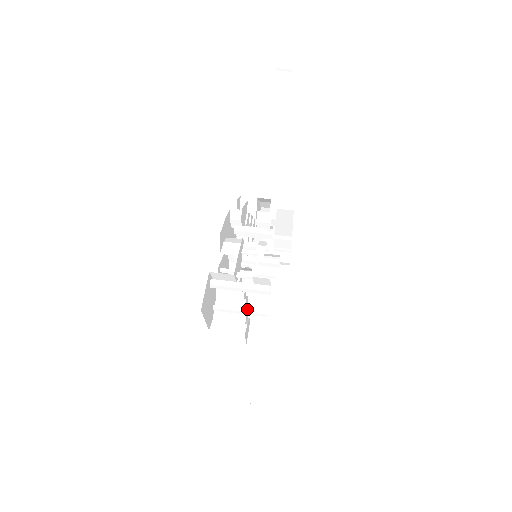
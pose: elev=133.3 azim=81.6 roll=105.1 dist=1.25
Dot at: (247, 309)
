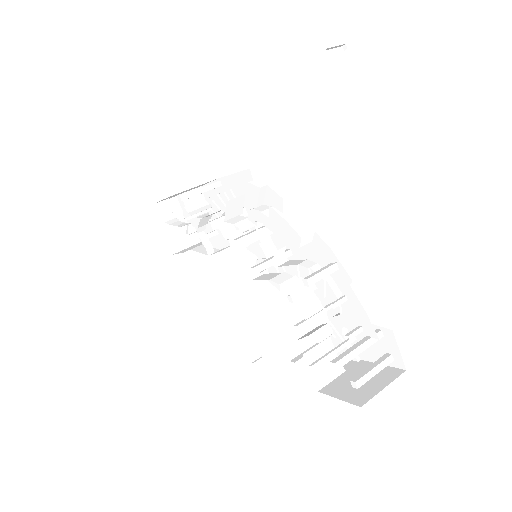
Dot at: (380, 368)
